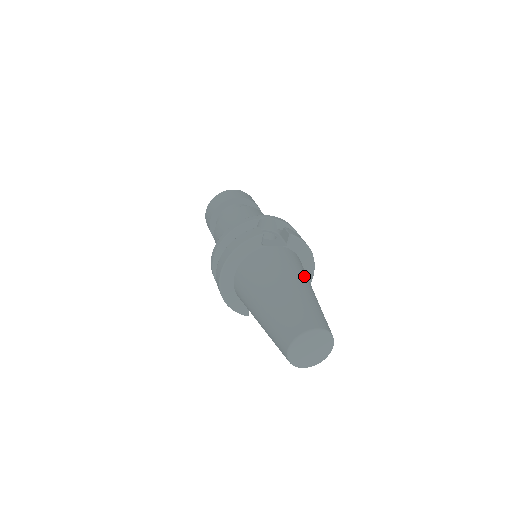
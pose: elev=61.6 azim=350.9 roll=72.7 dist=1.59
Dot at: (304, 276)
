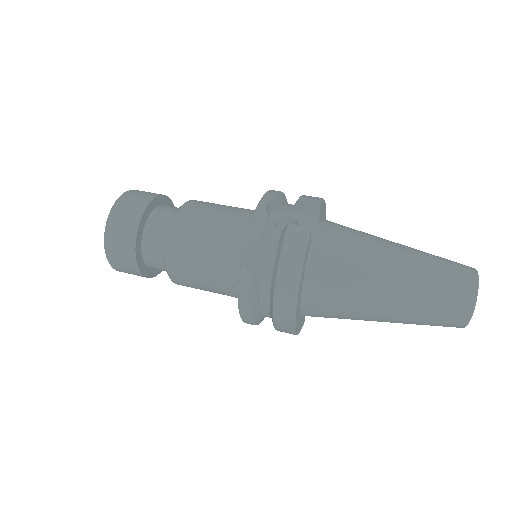
Dot at: (373, 236)
